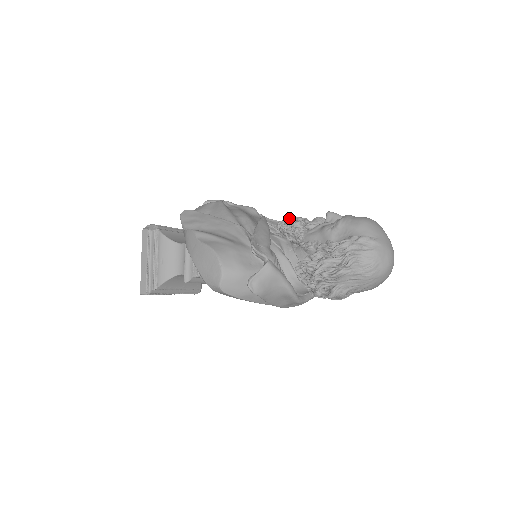
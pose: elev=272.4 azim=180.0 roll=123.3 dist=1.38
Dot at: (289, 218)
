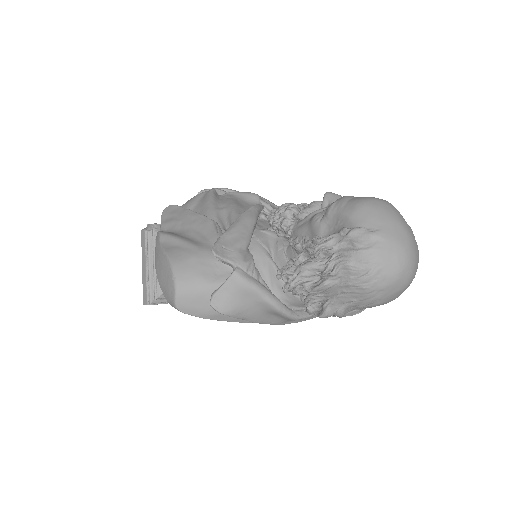
Dot at: occluded
